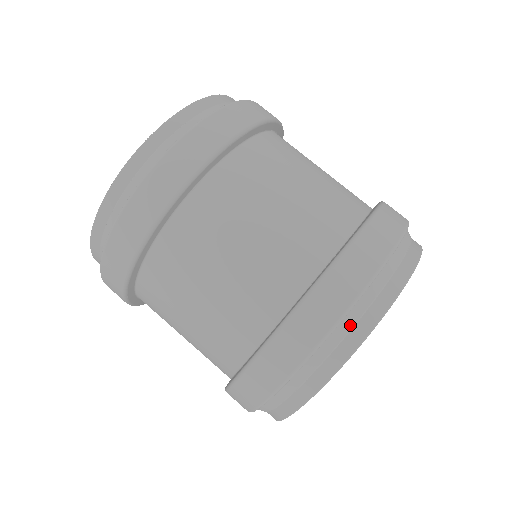
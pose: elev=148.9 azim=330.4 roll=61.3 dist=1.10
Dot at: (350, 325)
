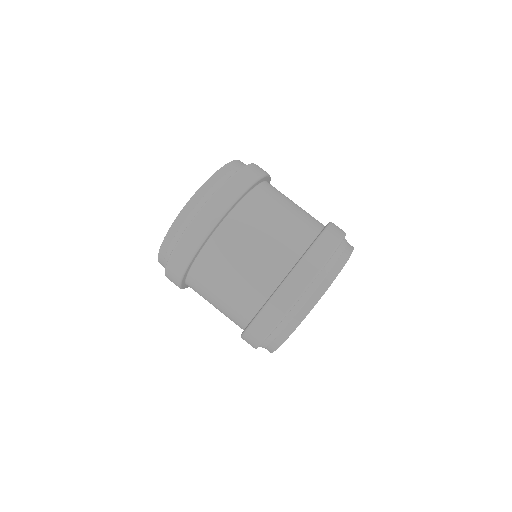
Dot at: (346, 243)
